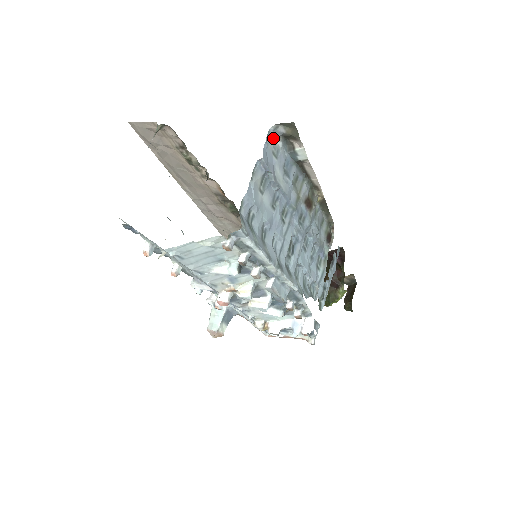
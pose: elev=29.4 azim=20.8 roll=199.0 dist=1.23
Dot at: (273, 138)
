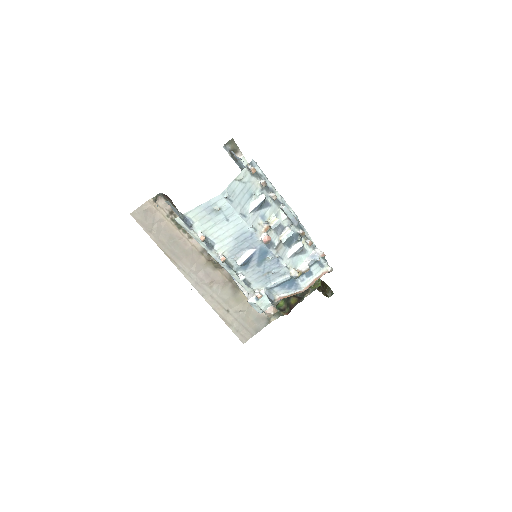
Dot at: occluded
